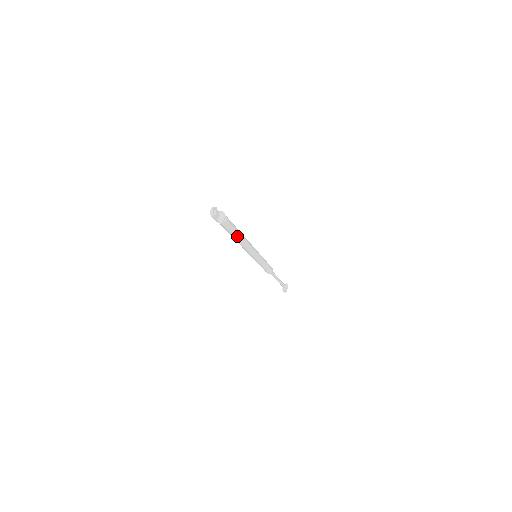
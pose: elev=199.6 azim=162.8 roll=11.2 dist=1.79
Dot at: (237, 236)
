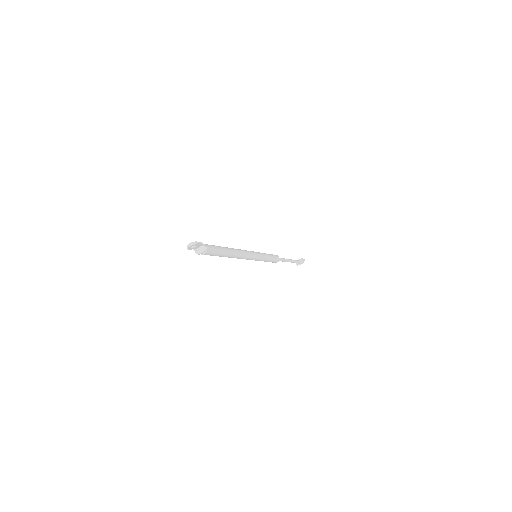
Dot at: (222, 256)
